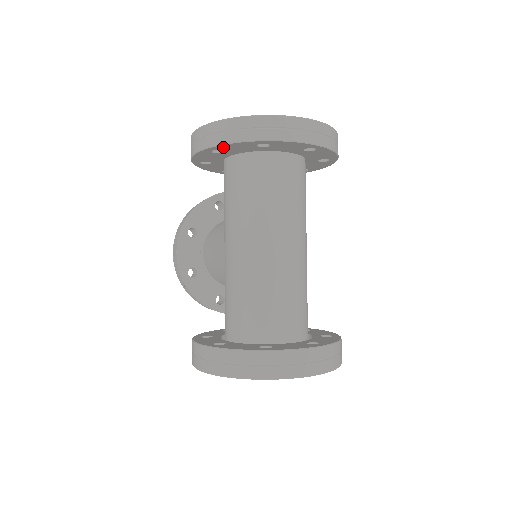
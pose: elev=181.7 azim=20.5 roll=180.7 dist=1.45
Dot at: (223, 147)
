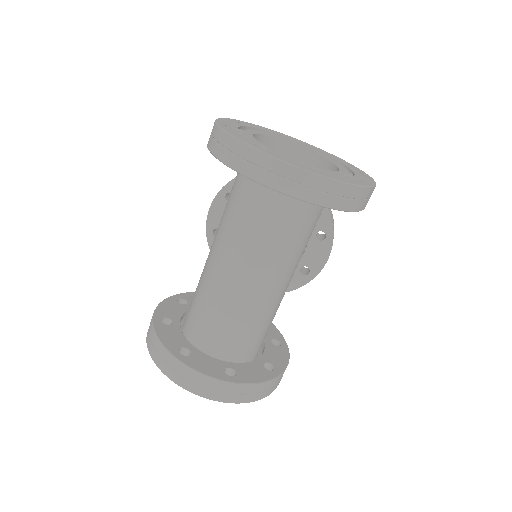
Dot at: occluded
